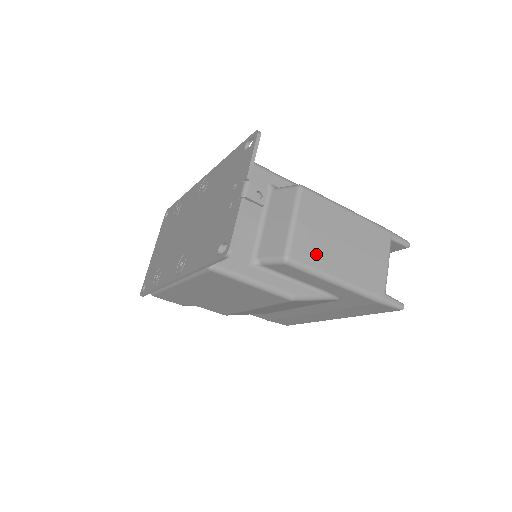
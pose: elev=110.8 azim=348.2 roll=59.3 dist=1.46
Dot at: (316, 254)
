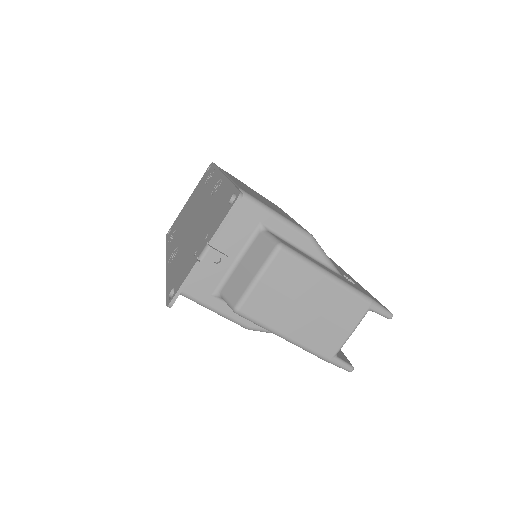
Dot at: (269, 312)
